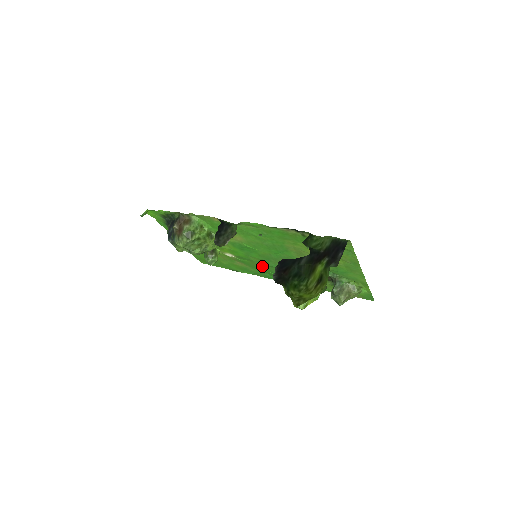
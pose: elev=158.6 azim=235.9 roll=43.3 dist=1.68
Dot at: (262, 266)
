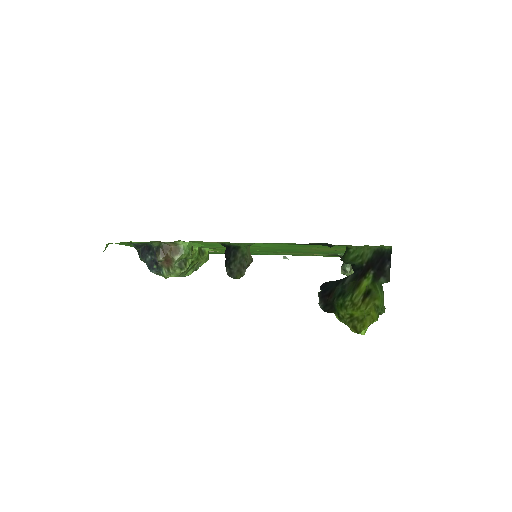
Dot at: occluded
